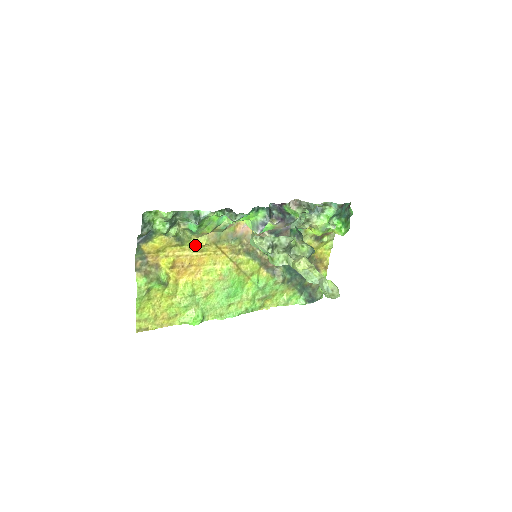
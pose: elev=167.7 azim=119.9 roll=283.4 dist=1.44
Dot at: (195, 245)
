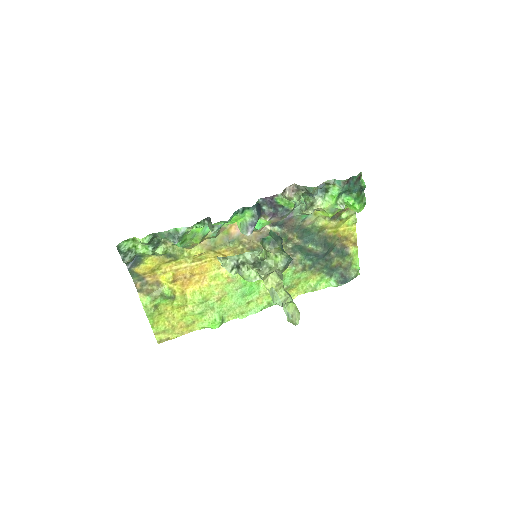
Dot at: (190, 256)
